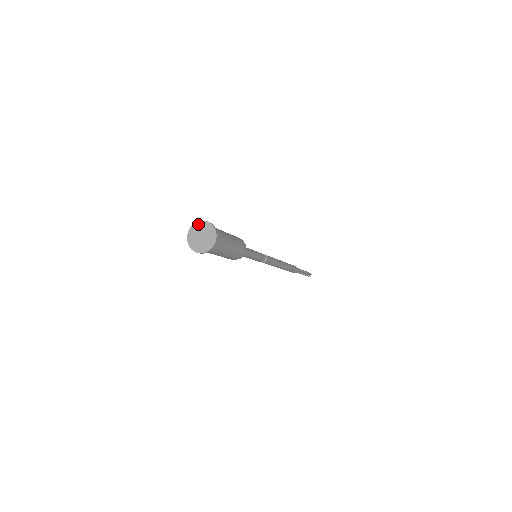
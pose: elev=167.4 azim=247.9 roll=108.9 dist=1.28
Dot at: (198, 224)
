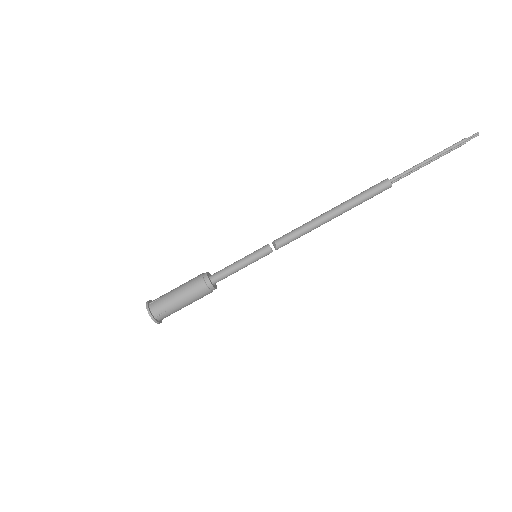
Dot at: (148, 303)
